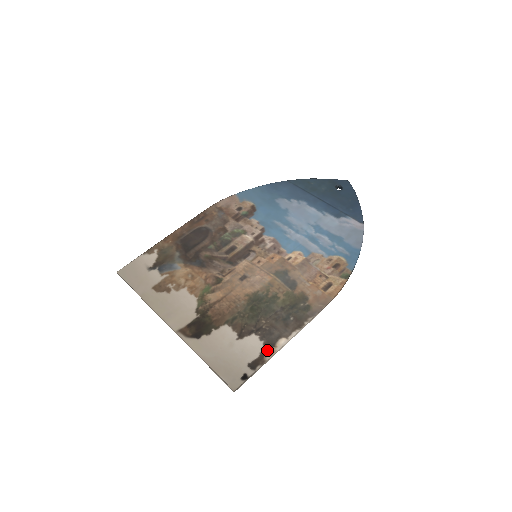
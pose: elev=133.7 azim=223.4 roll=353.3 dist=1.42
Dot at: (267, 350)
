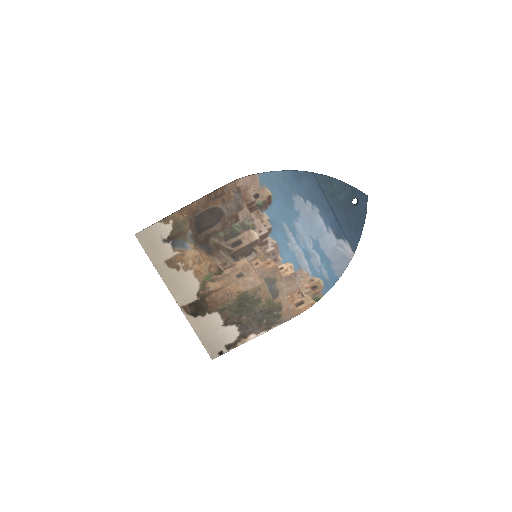
Dot at: (241, 339)
